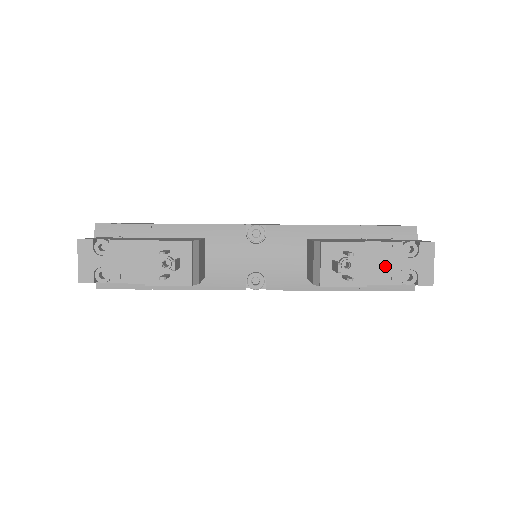
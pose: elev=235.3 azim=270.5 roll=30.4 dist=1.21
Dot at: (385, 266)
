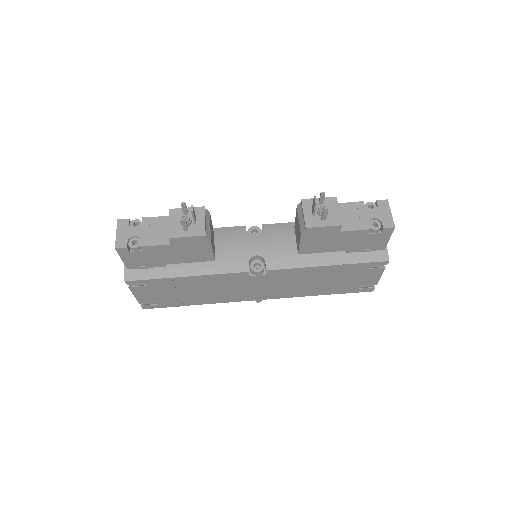
Dot at: (354, 218)
